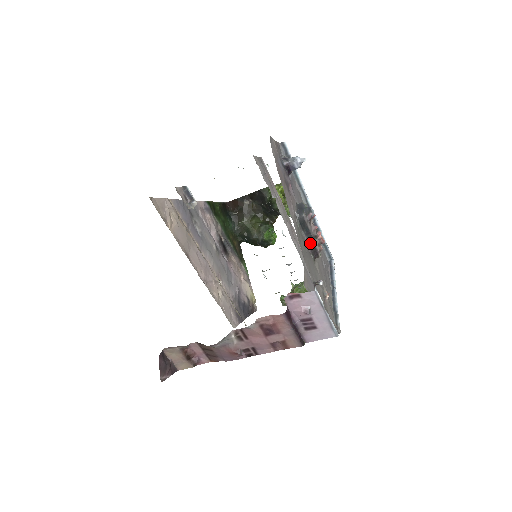
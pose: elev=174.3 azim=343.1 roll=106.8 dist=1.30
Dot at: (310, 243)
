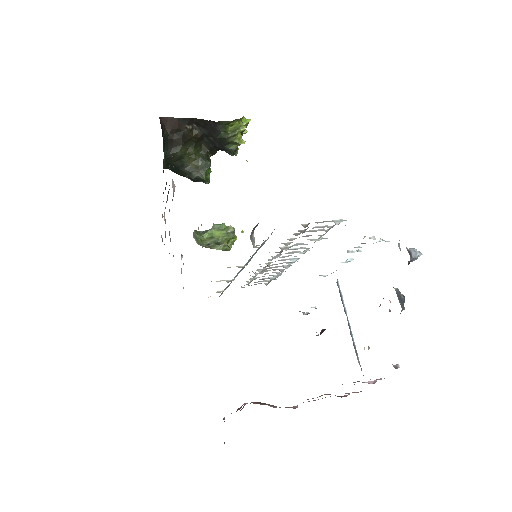
Dot at: occluded
